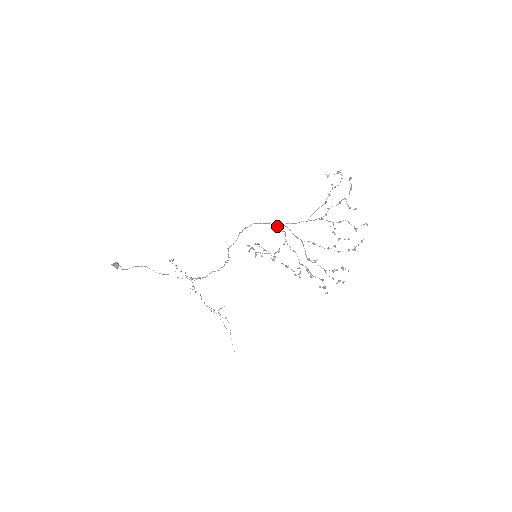
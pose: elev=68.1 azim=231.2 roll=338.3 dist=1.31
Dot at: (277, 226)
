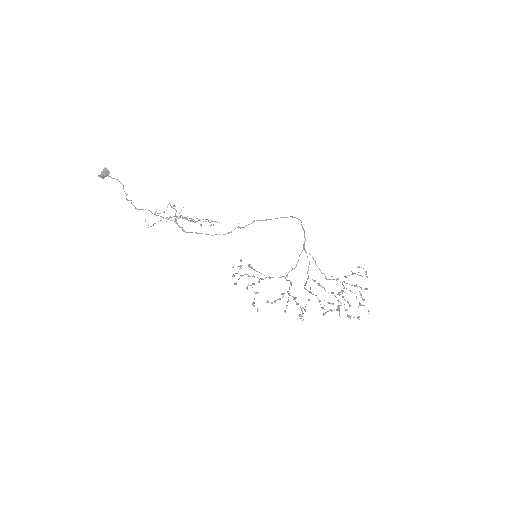
Dot at: (303, 249)
